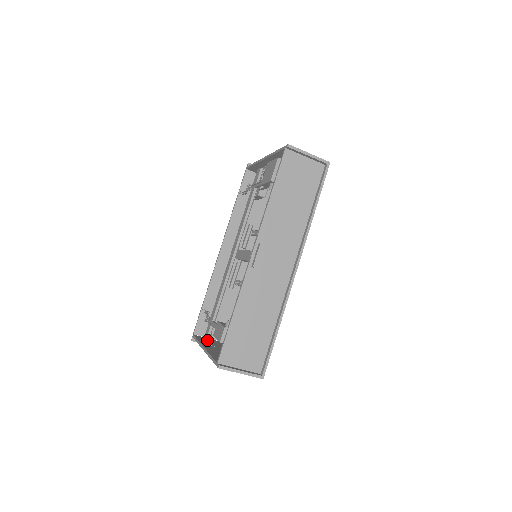
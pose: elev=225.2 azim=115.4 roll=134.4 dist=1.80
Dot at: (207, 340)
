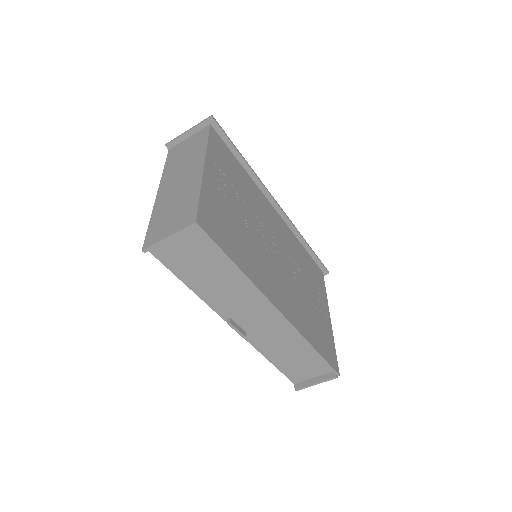
Dot at: occluded
